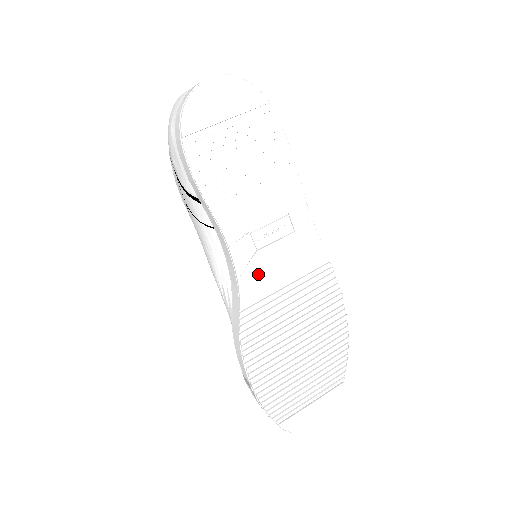
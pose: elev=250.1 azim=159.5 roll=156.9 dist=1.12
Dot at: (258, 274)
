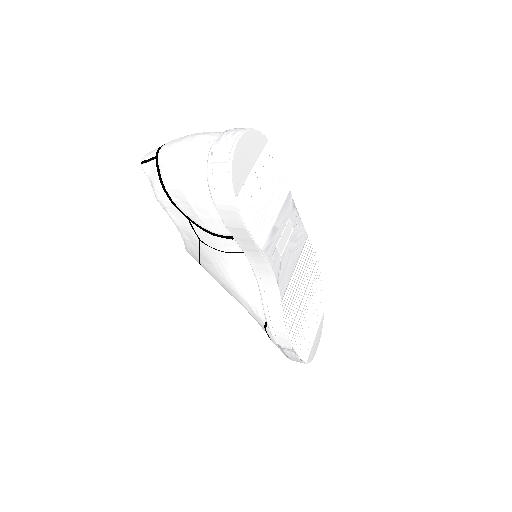
Dot at: (284, 272)
